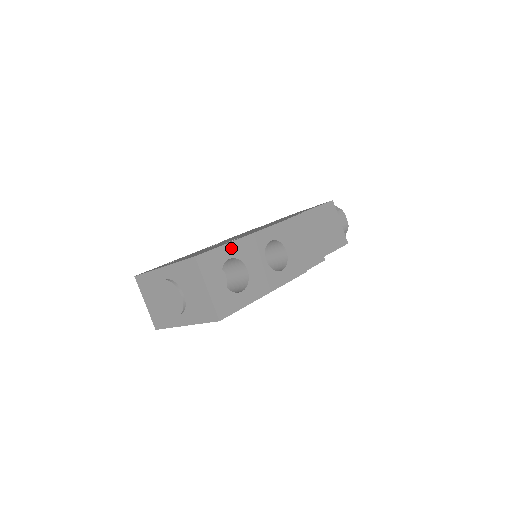
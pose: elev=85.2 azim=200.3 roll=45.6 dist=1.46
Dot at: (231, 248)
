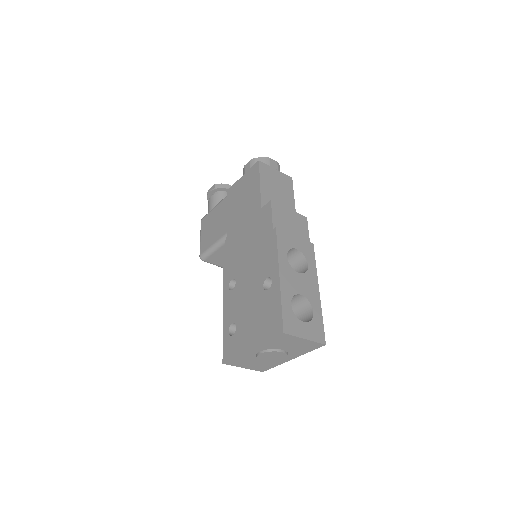
Dot at: (285, 297)
